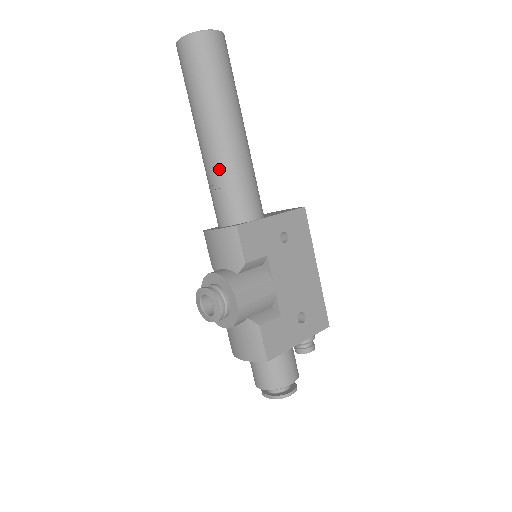
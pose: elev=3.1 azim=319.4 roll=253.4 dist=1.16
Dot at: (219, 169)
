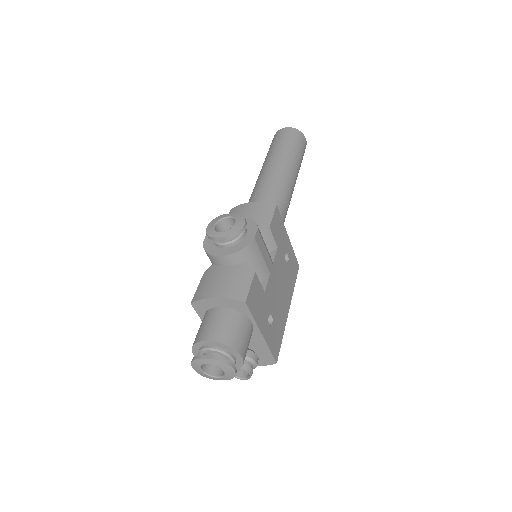
Dot at: (275, 182)
